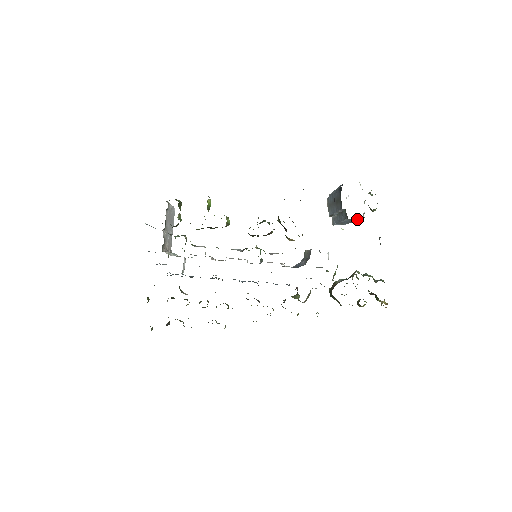
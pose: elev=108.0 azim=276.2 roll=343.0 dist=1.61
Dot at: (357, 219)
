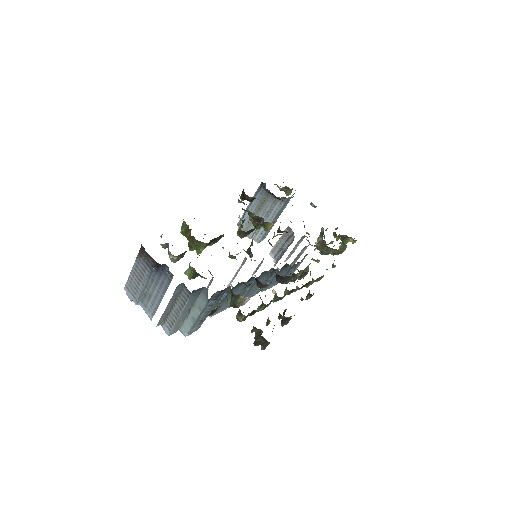
Dot at: (283, 209)
